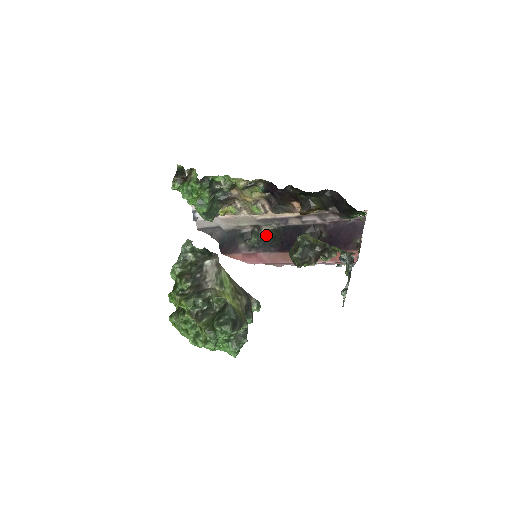
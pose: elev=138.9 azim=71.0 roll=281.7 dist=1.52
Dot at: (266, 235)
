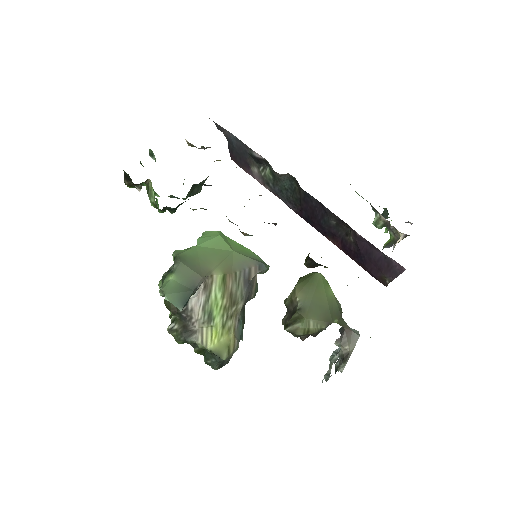
Dot at: (283, 181)
